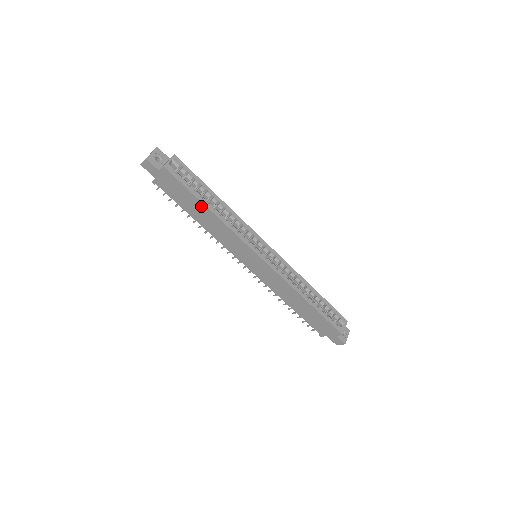
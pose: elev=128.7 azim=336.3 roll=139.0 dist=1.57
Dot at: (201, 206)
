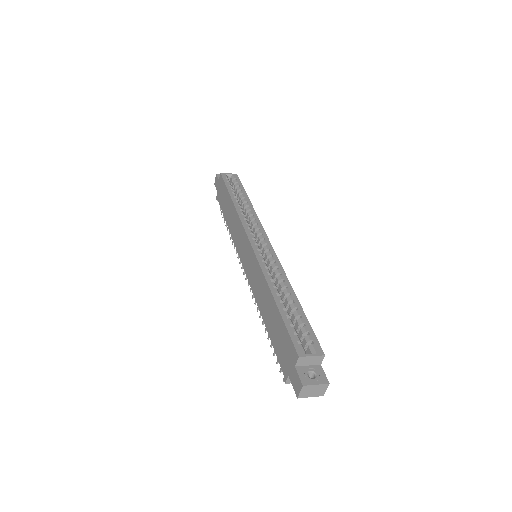
Dot at: (229, 200)
